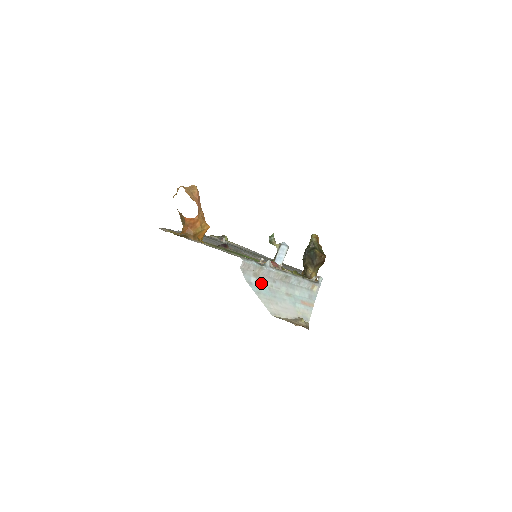
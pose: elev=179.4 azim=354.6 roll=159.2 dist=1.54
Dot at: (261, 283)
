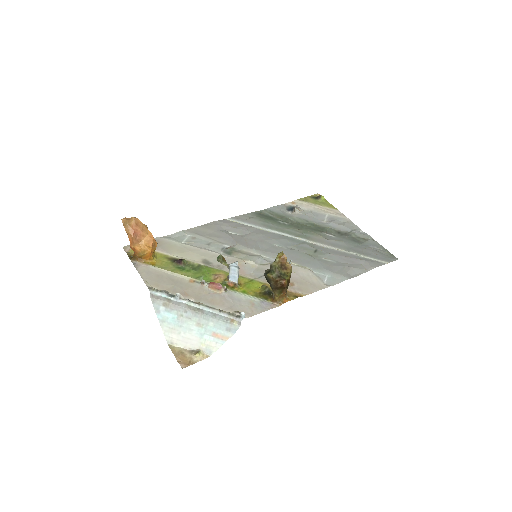
Dot at: (171, 312)
